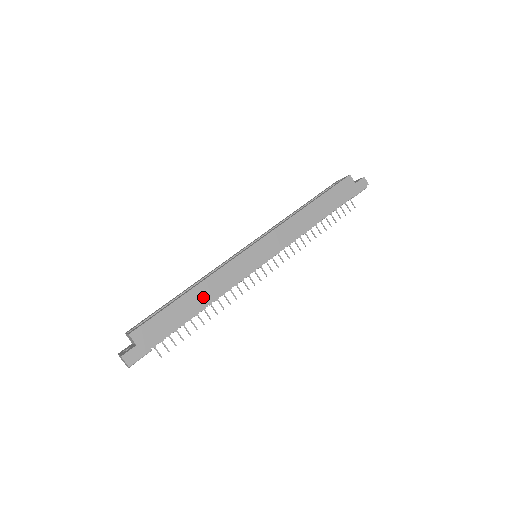
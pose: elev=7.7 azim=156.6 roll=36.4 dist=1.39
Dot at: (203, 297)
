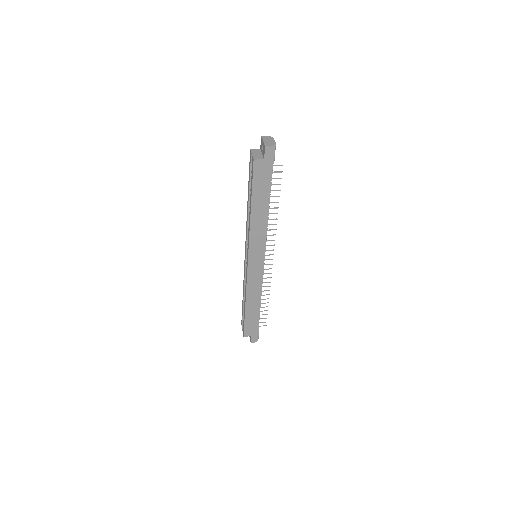
Dot at: (254, 302)
